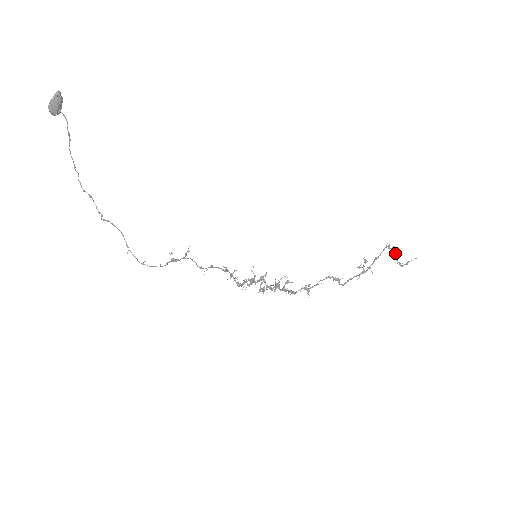
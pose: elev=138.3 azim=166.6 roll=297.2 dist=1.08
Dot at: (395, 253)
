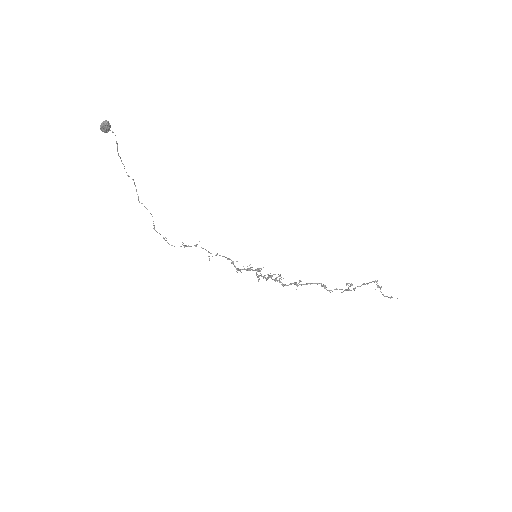
Dot at: (381, 287)
